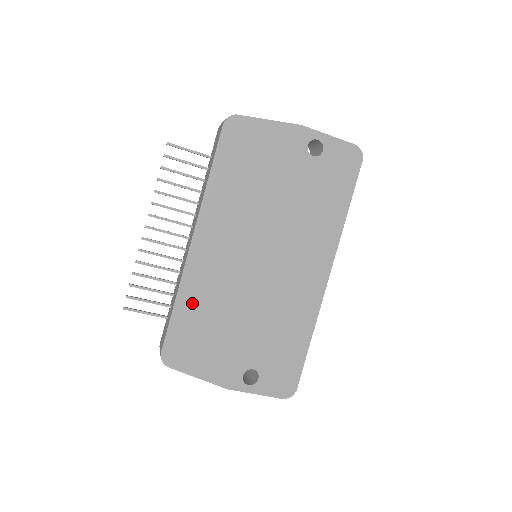
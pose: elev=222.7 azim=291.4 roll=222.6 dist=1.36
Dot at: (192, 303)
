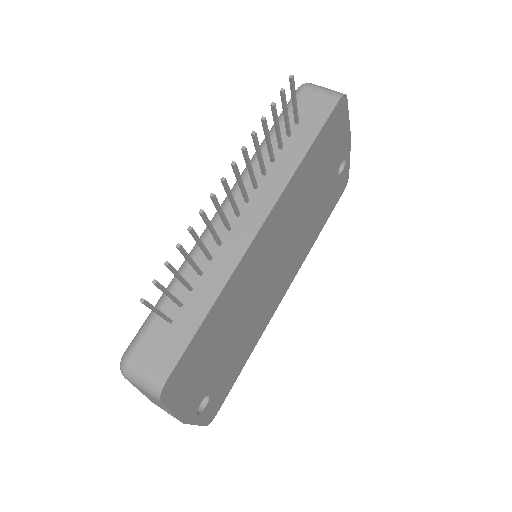
Dot at: (220, 310)
